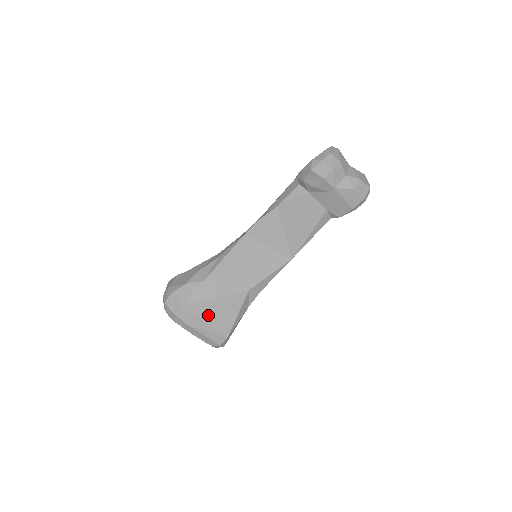
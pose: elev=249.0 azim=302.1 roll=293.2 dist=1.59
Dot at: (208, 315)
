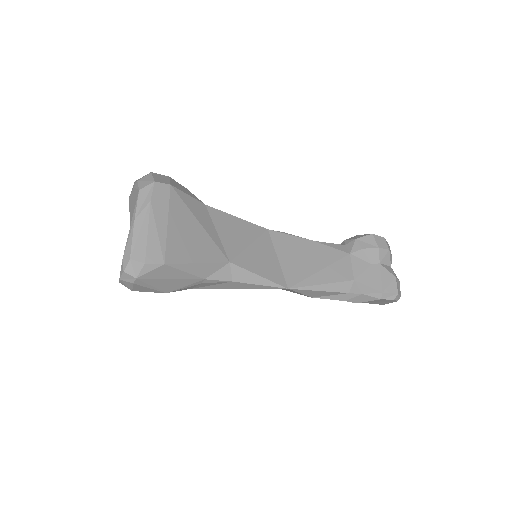
Dot at: (178, 223)
